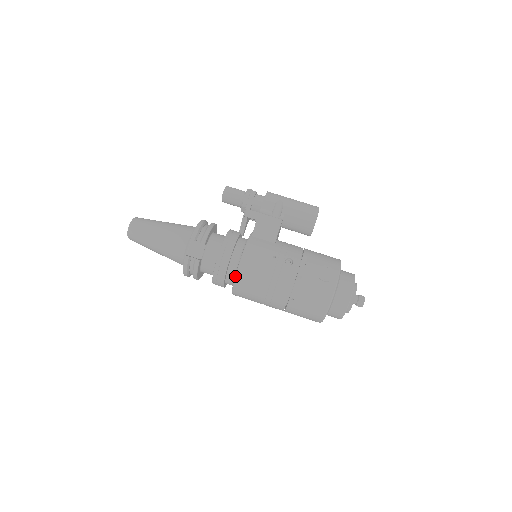
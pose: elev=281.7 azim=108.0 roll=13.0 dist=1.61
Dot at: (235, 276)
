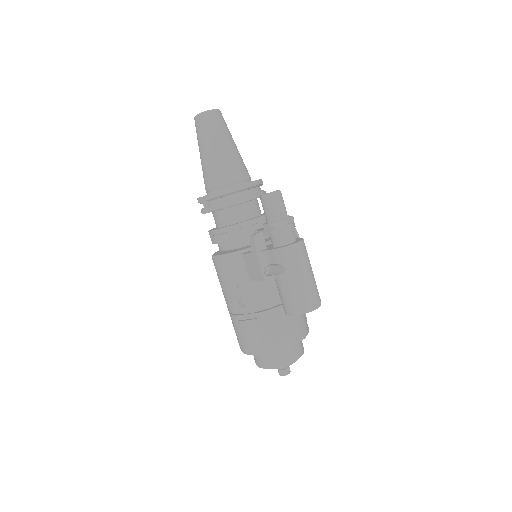
Dot at: (212, 255)
